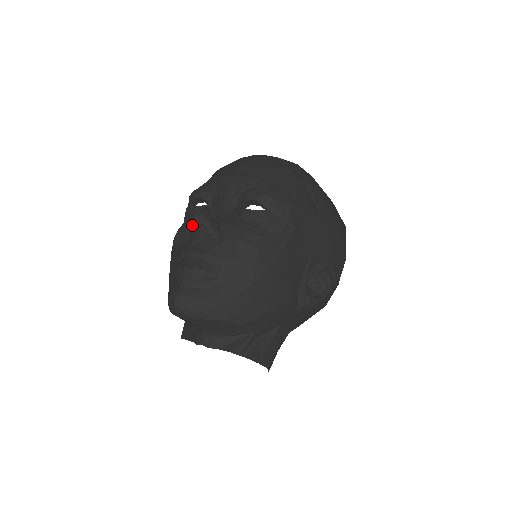
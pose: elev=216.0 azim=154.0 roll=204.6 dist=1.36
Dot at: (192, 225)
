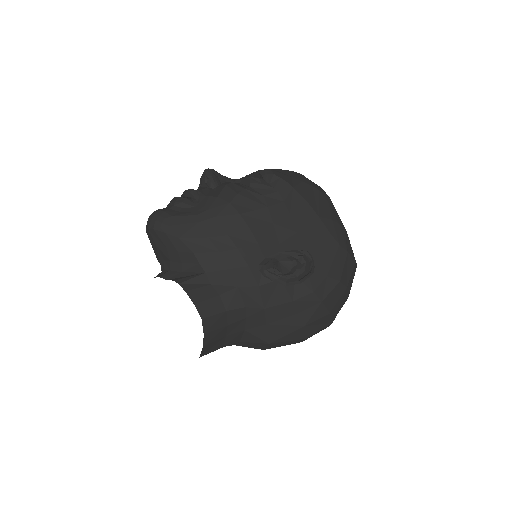
Dot at: (201, 180)
